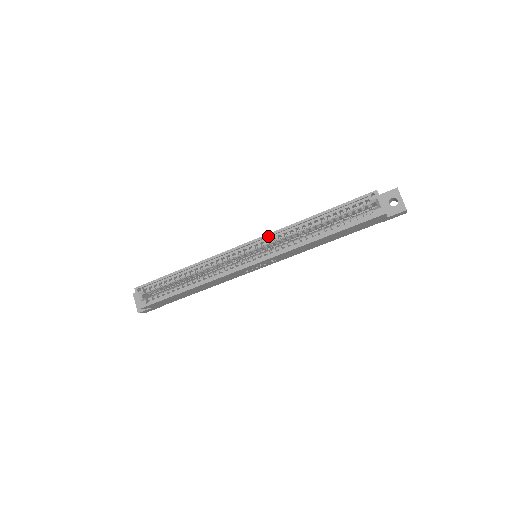
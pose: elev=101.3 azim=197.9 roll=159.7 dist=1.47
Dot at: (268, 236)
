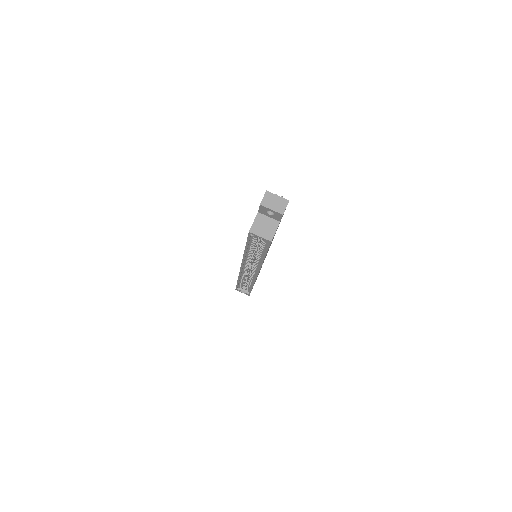
Dot at: (243, 263)
